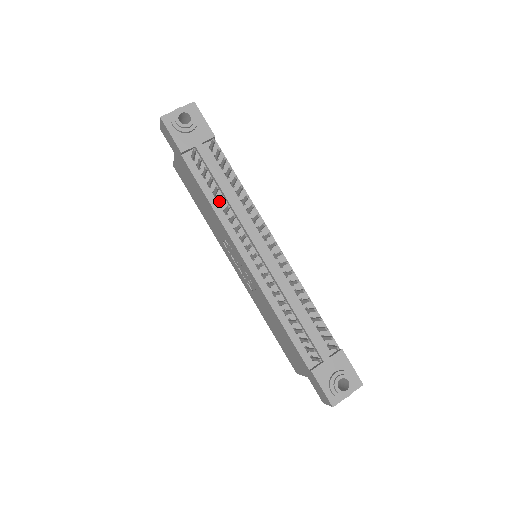
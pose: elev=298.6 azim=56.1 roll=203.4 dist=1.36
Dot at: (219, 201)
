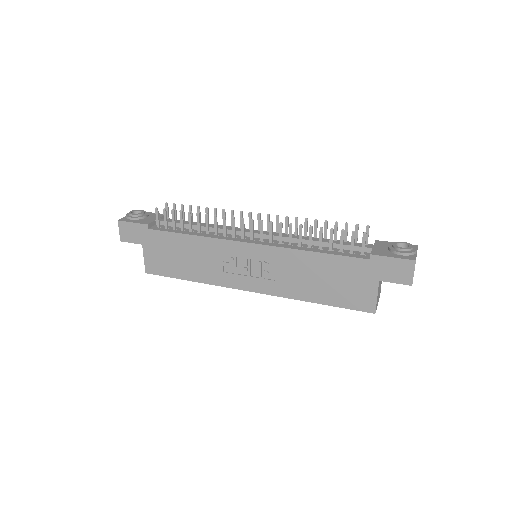
Dot at: (197, 228)
